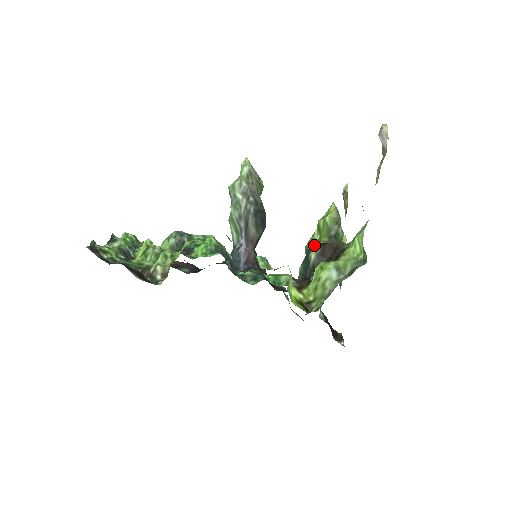
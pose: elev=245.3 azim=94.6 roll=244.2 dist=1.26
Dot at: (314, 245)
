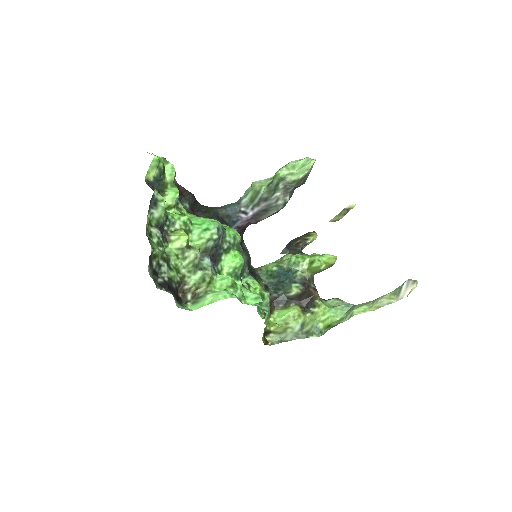
Dot at: (299, 272)
